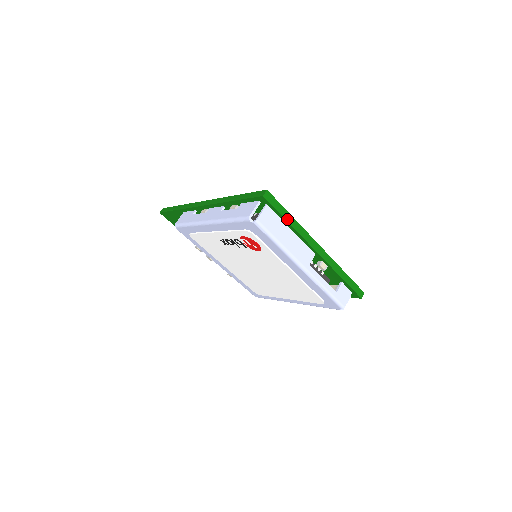
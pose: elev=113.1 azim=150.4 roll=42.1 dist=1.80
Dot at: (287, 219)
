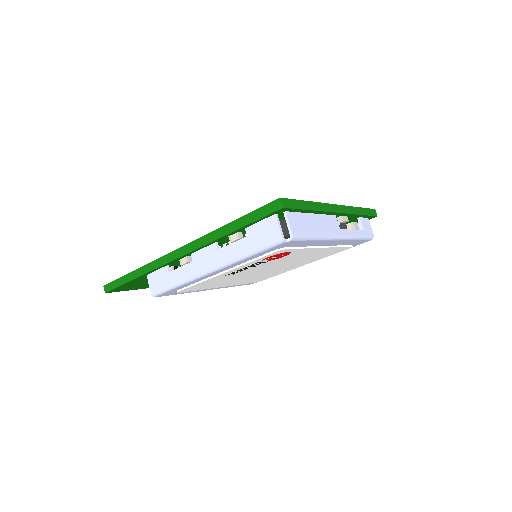
Dot at: (308, 208)
